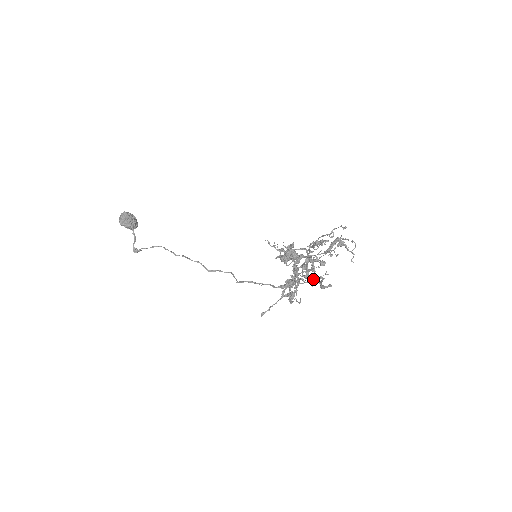
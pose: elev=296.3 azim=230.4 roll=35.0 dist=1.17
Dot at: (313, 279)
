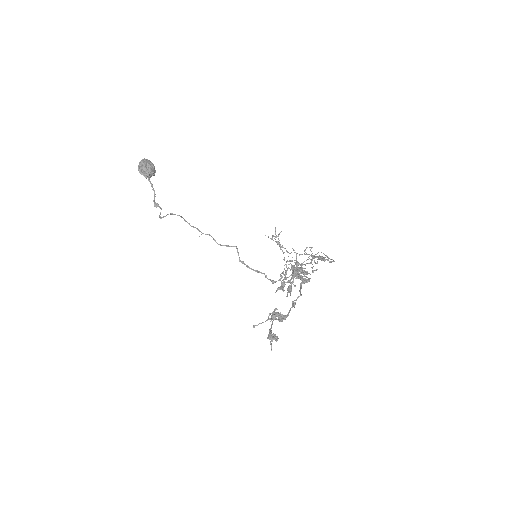
Dot at: occluded
